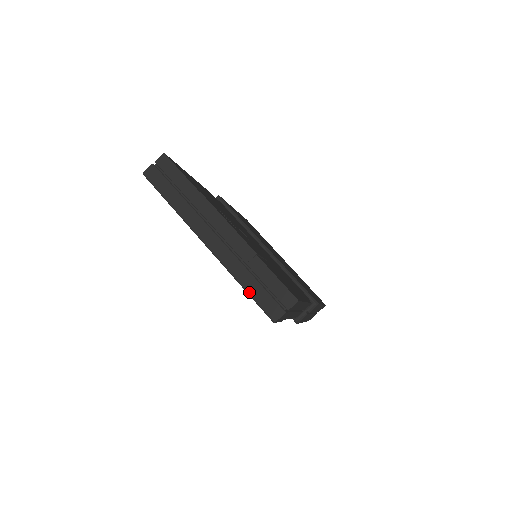
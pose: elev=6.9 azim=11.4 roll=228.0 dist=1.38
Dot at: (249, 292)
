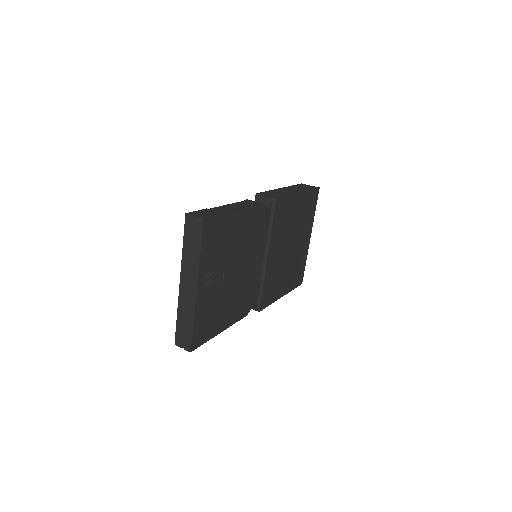
Dot at: (177, 323)
